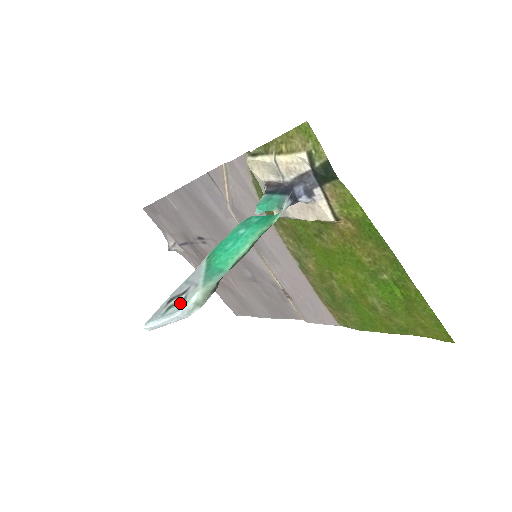
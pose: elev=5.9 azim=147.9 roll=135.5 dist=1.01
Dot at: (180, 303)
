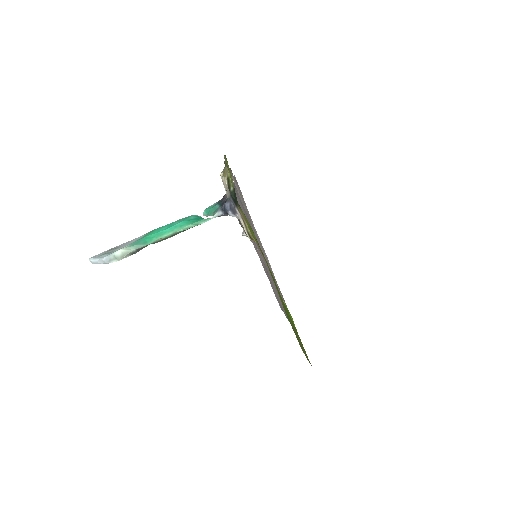
Dot at: (110, 253)
